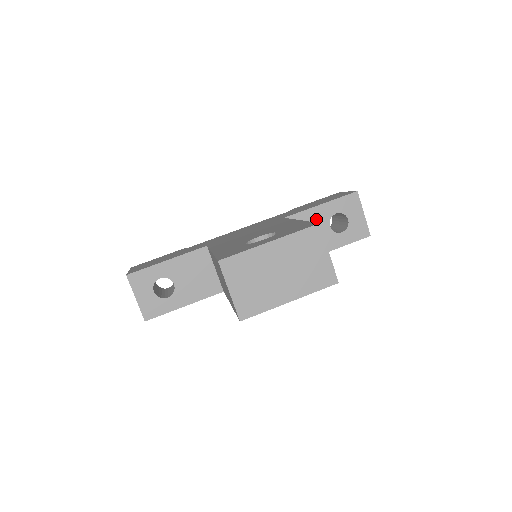
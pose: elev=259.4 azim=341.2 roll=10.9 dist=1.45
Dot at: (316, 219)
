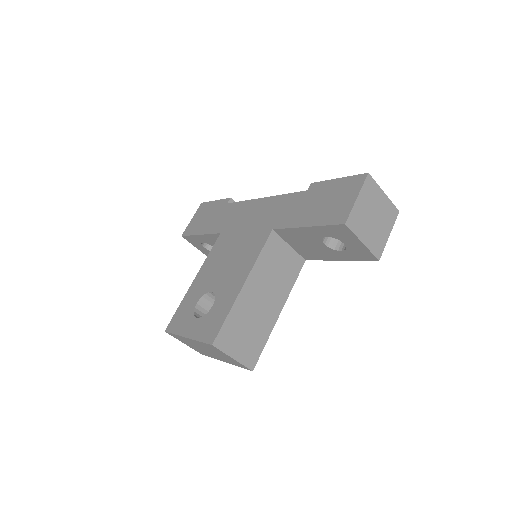
Dot at: (306, 236)
